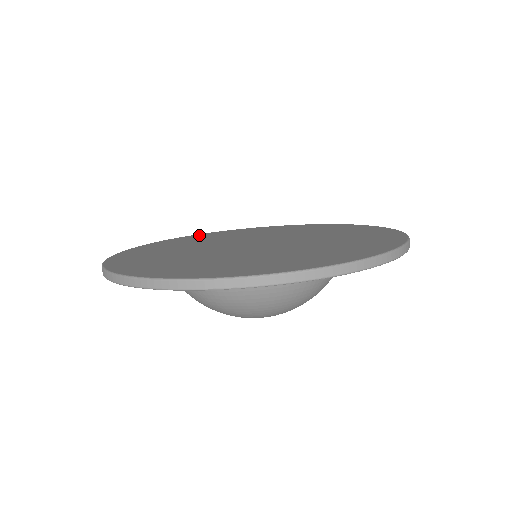
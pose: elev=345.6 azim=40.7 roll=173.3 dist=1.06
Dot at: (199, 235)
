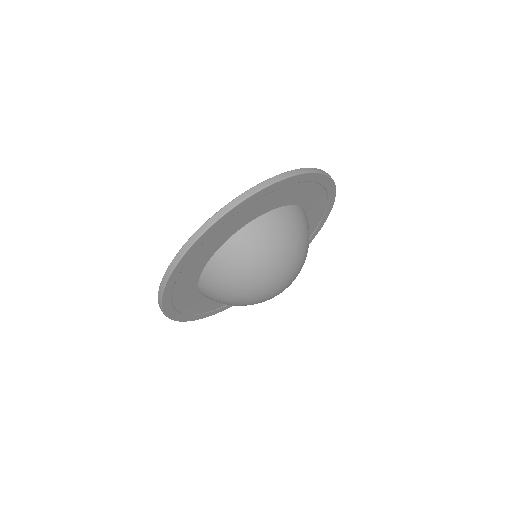
Dot at: occluded
